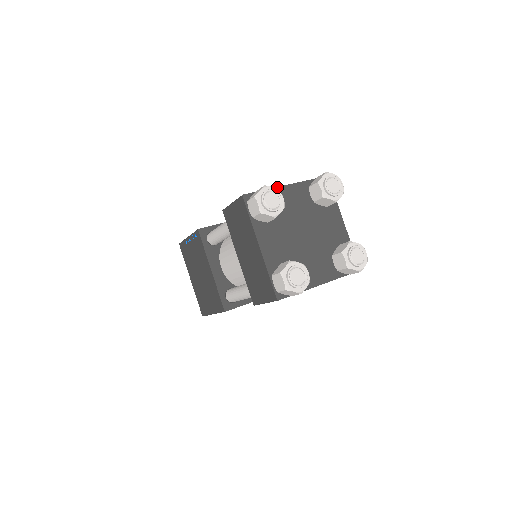
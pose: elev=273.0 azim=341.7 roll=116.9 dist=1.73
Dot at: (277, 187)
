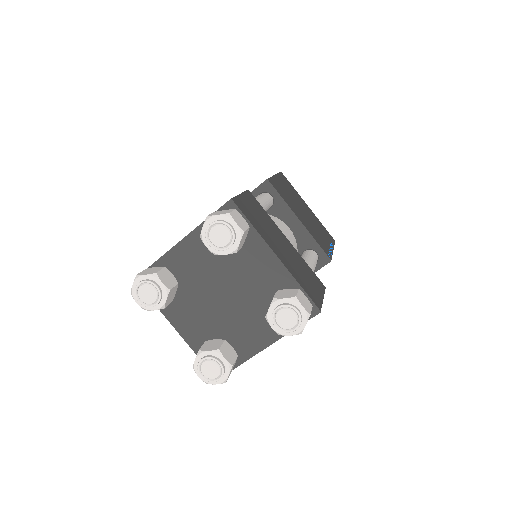
Dot at: (169, 251)
